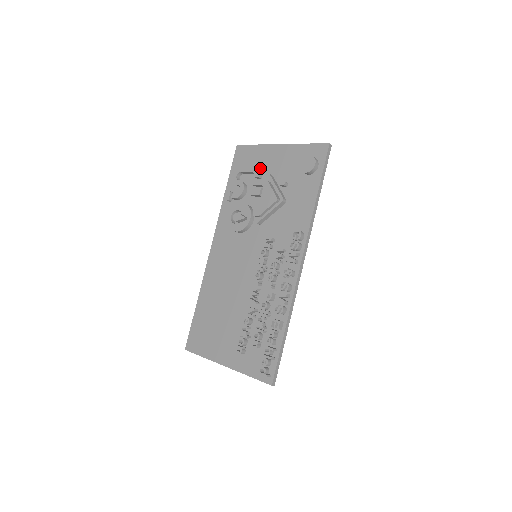
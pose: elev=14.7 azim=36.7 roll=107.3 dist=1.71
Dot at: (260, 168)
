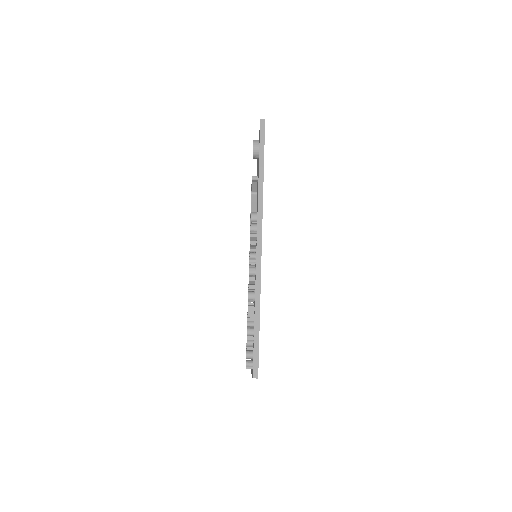
Dot at: occluded
